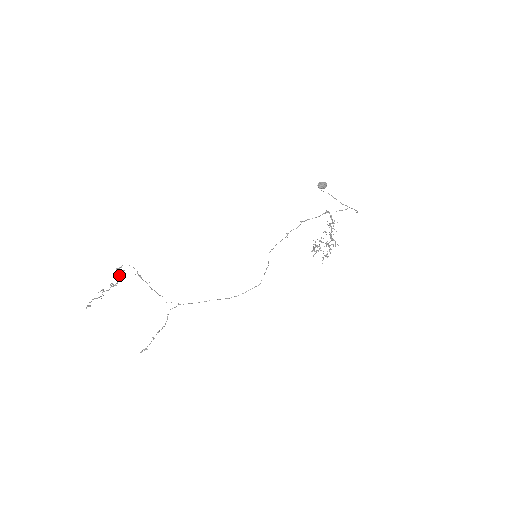
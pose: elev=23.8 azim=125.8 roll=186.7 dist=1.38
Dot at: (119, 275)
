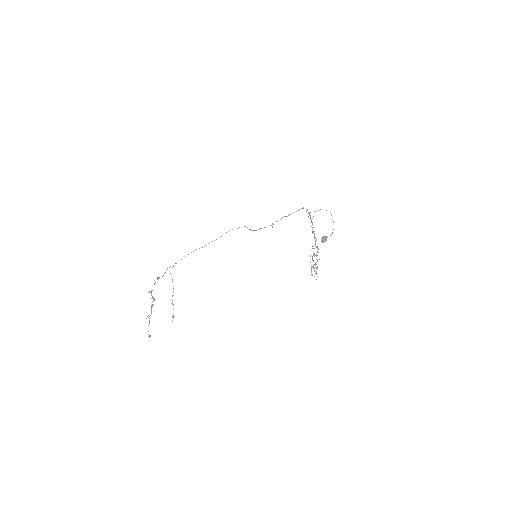
Dot at: (153, 297)
